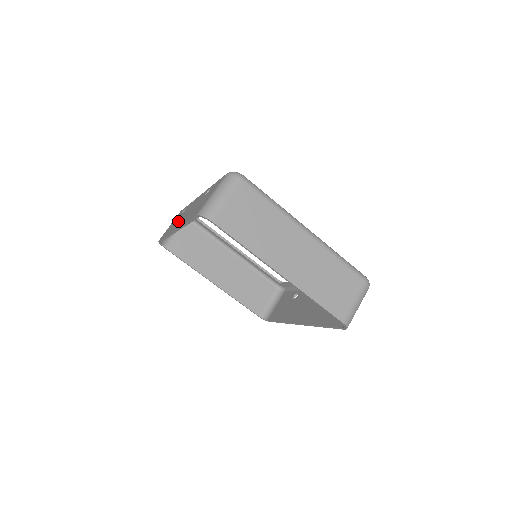
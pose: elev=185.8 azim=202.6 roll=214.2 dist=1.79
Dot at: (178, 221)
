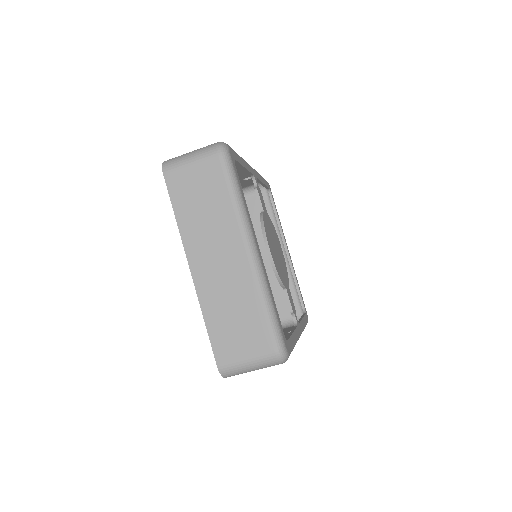
Dot at: occluded
